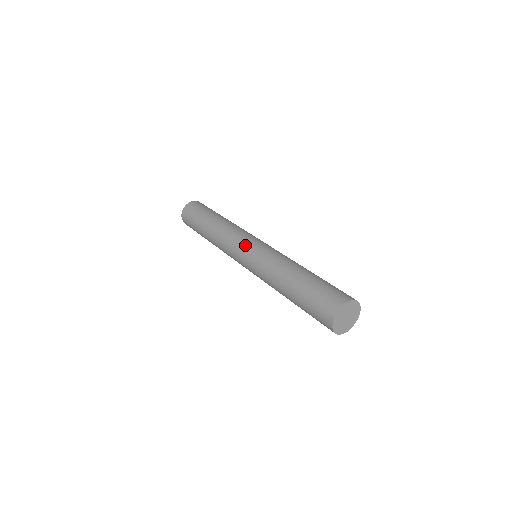
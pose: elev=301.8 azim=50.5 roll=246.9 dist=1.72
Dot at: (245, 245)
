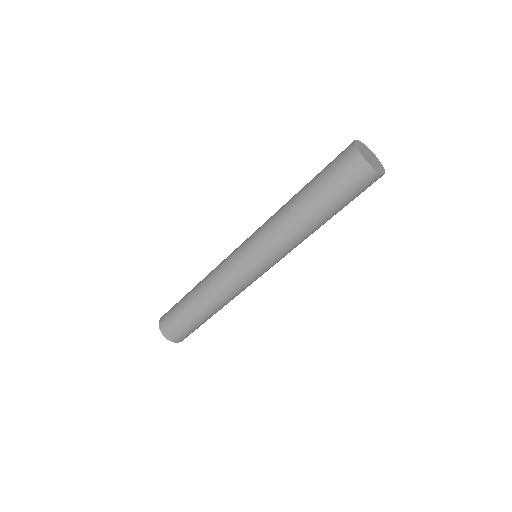
Dot at: (238, 247)
